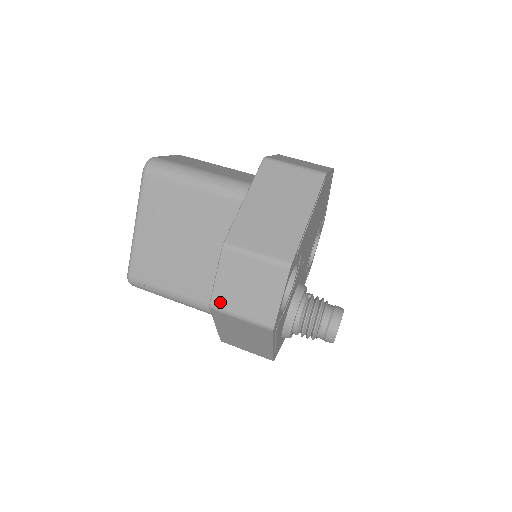
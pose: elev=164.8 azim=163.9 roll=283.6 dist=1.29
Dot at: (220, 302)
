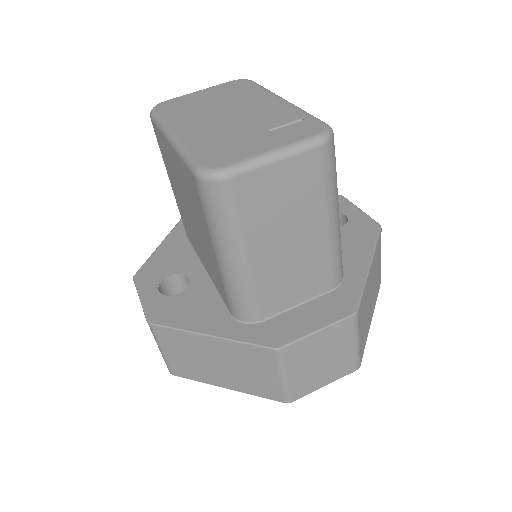
Dot at: occluded
